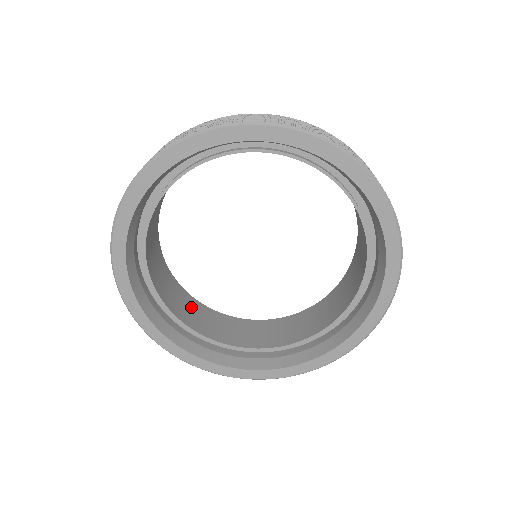
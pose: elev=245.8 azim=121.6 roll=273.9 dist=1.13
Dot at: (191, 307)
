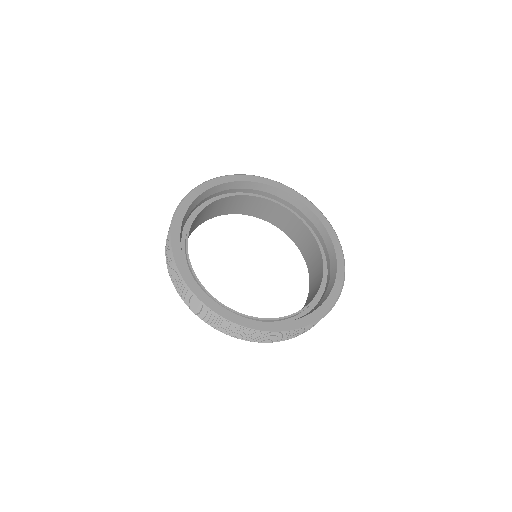
Dot at: occluded
